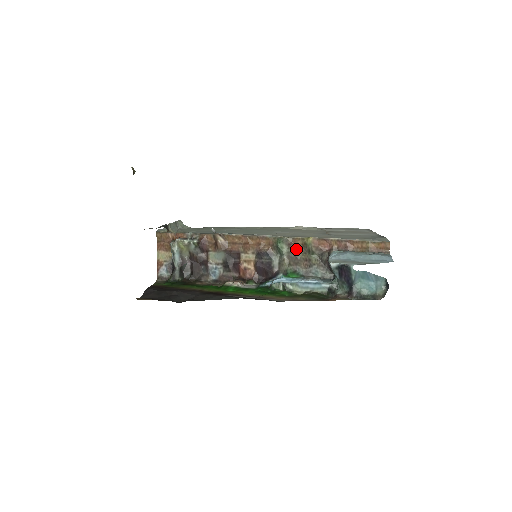
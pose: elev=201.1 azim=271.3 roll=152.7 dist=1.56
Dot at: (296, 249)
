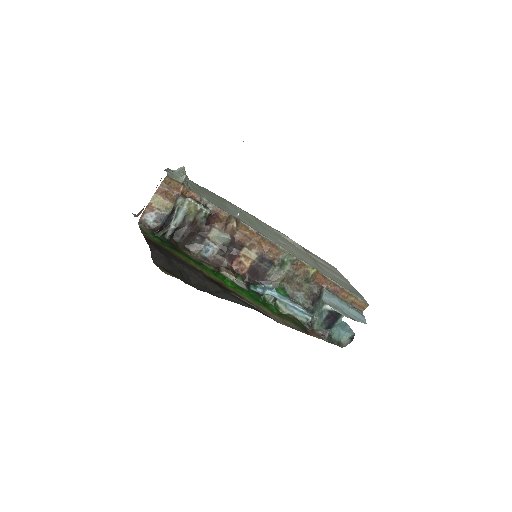
Dot at: (297, 271)
